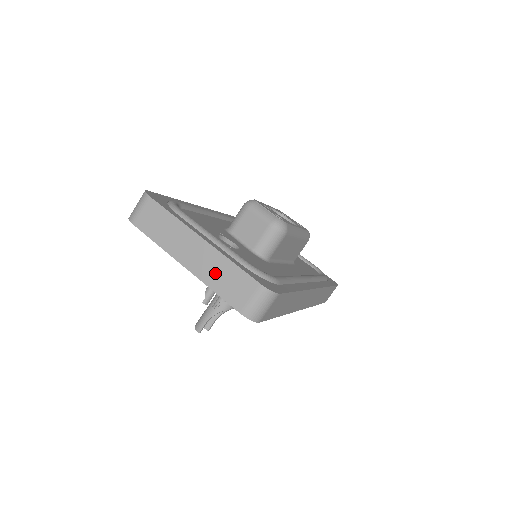
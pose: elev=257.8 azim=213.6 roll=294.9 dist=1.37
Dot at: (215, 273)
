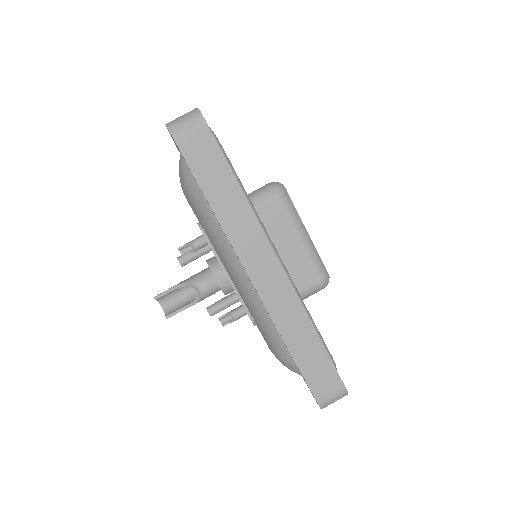
Dot at: occluded
